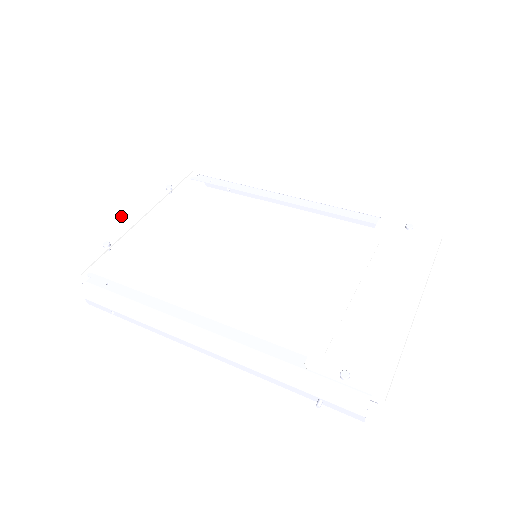
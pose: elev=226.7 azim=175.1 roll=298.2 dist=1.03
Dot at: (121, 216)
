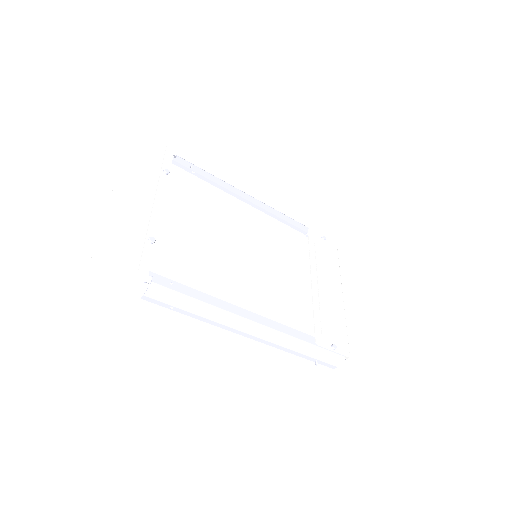
Dot at: (139, 202)
